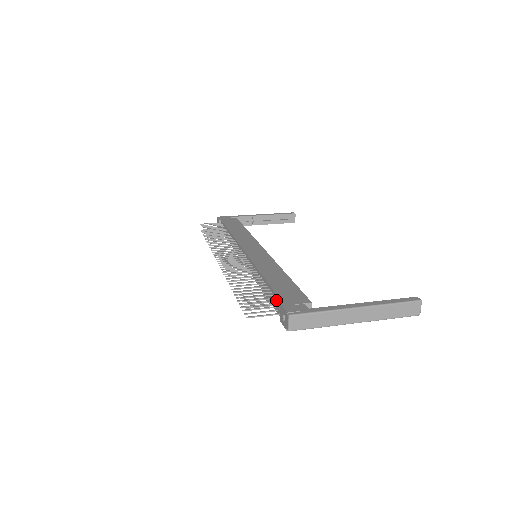
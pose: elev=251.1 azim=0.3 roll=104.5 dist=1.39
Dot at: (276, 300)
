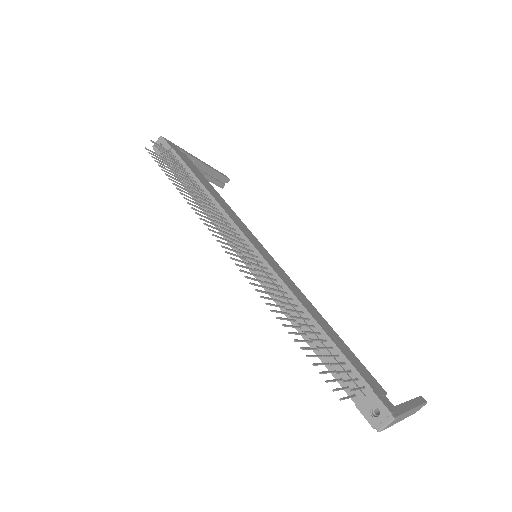
Dot at: (357, 378)
